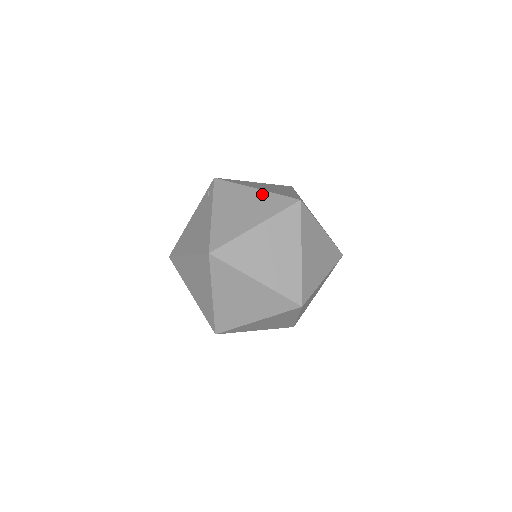
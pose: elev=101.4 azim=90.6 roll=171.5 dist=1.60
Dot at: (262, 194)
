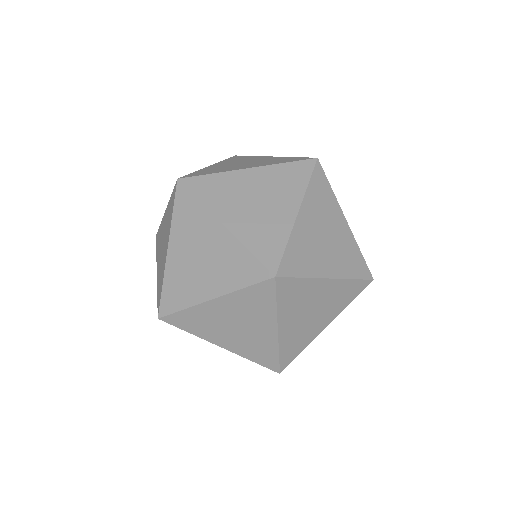
Dot at: (276, 157)
